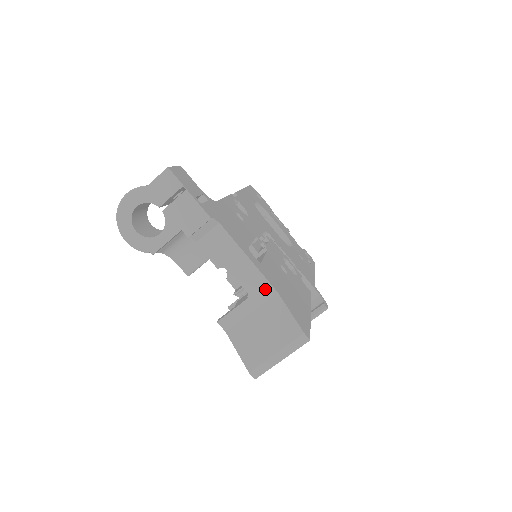
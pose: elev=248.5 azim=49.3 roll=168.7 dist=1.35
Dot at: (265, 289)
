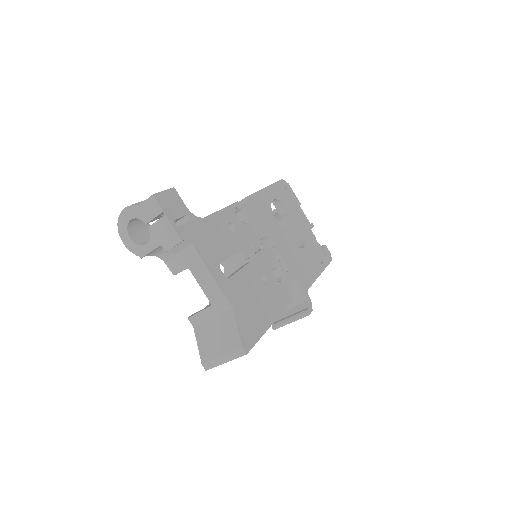
Dot at: (223, 303)
